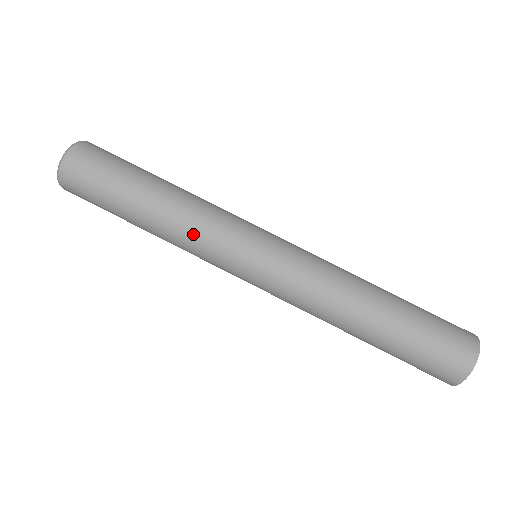
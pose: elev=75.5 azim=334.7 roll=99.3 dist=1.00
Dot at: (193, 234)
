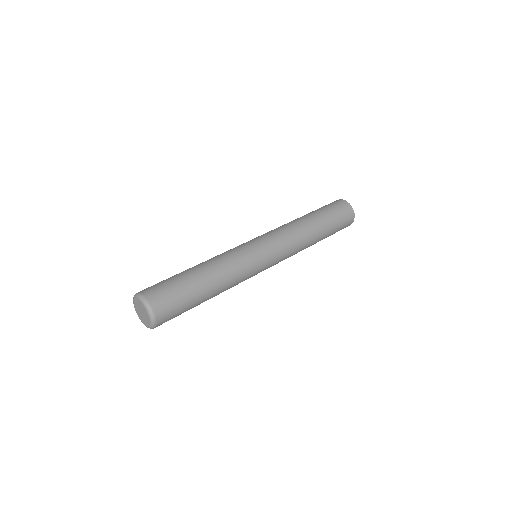
Dot at: occluded
